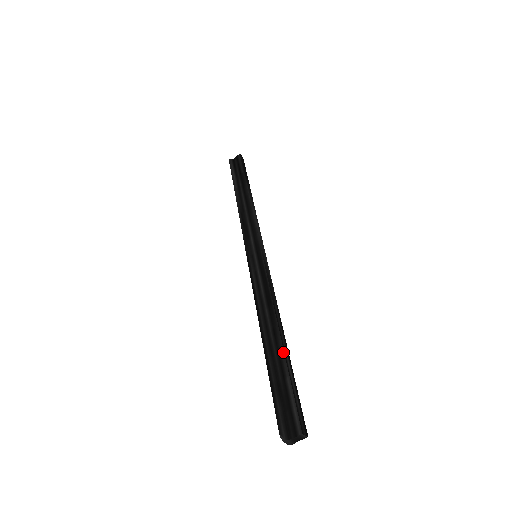
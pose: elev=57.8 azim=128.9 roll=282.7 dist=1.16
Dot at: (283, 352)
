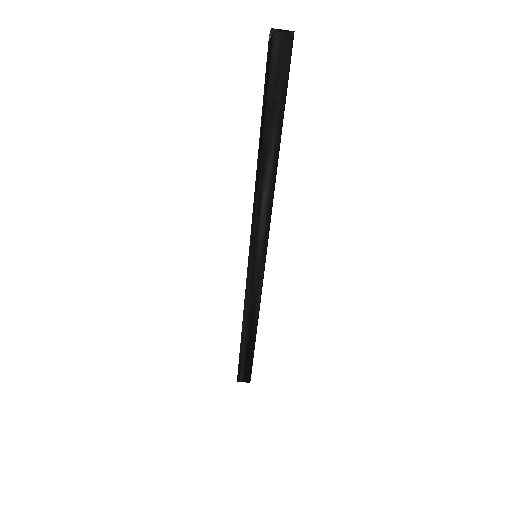
Dot at: occluded
